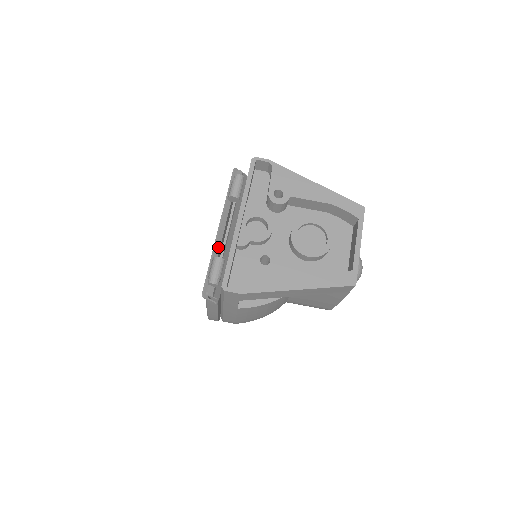
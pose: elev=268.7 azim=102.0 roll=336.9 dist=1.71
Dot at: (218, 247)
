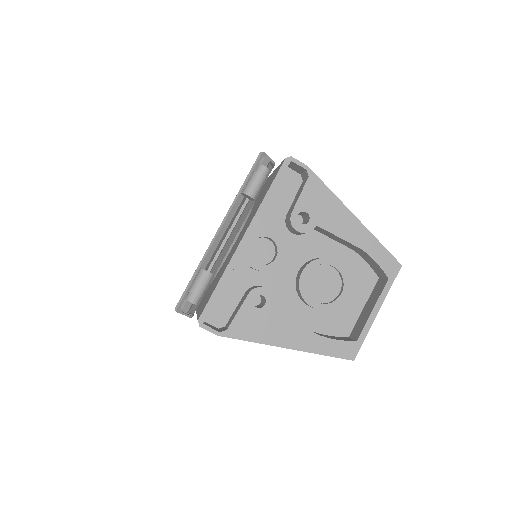
Dot at: (211, 253)
